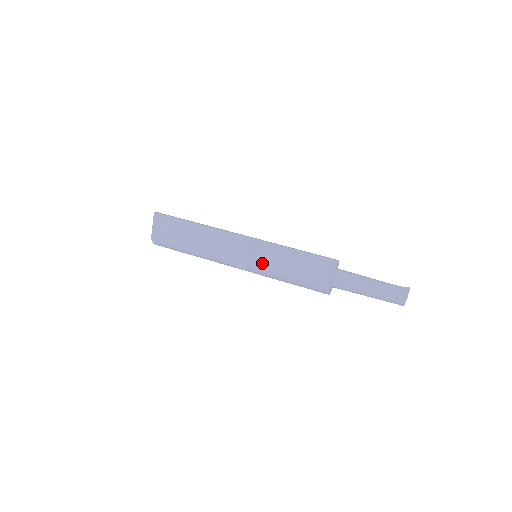
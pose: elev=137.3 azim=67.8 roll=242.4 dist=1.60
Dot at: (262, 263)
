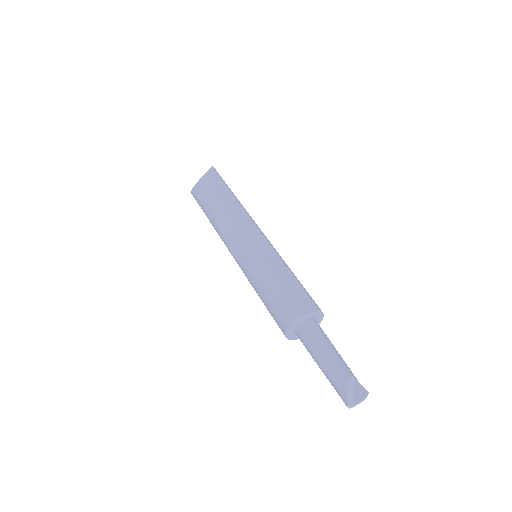
Dot at: (250, 261)
